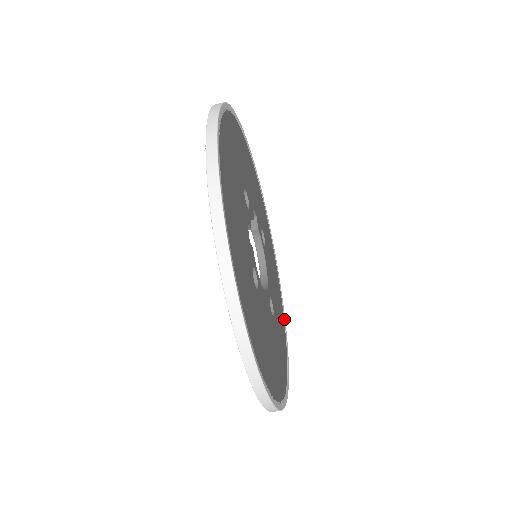
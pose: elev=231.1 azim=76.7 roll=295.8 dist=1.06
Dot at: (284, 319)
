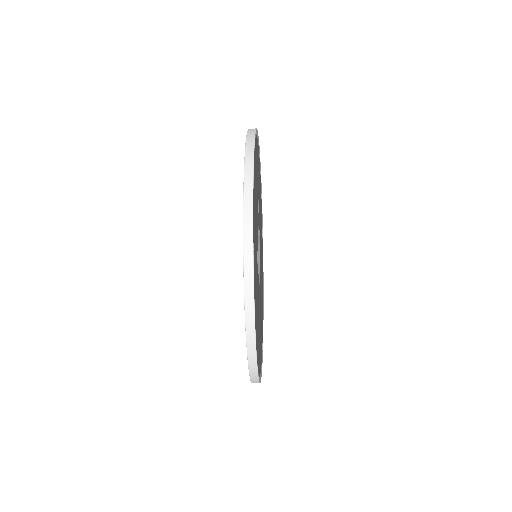
Dot at: (262, 340)
